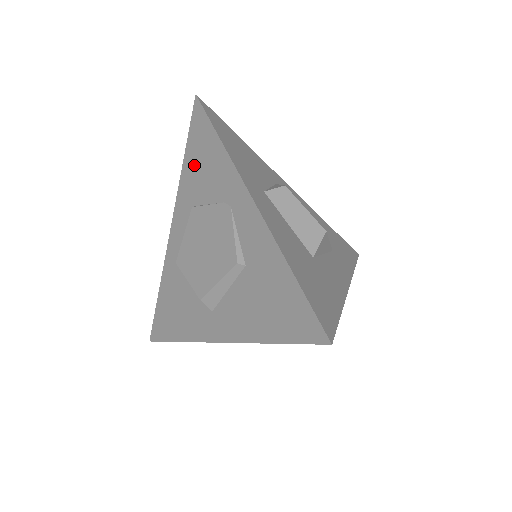
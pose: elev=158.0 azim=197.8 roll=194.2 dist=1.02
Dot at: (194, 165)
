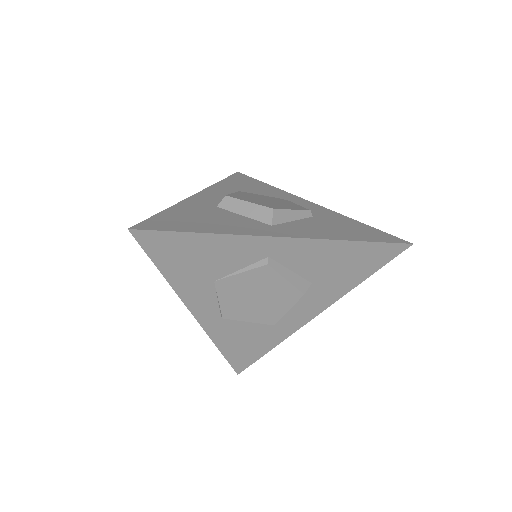
Dot at: (237, 184)
